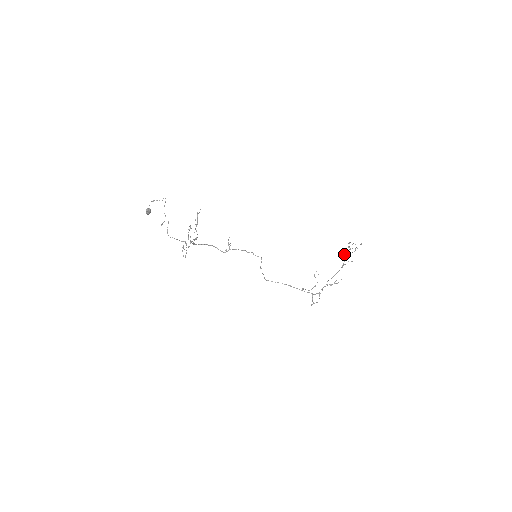
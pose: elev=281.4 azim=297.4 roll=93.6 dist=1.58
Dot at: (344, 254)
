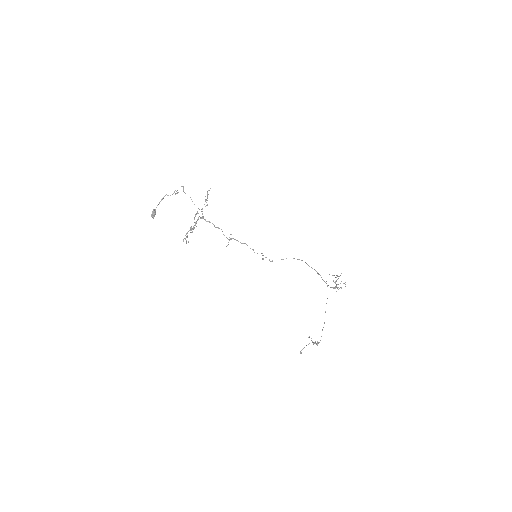
Dot at: (334, 282)
